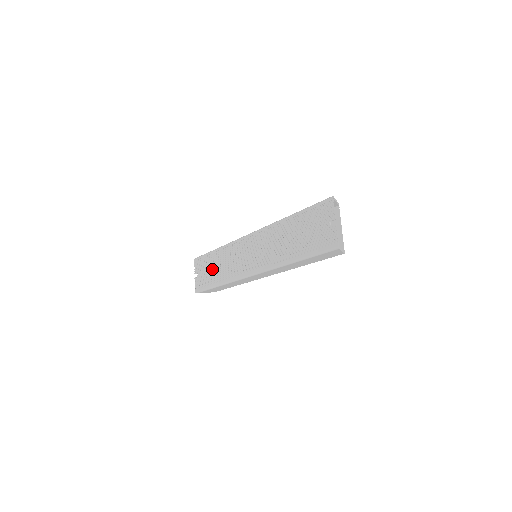
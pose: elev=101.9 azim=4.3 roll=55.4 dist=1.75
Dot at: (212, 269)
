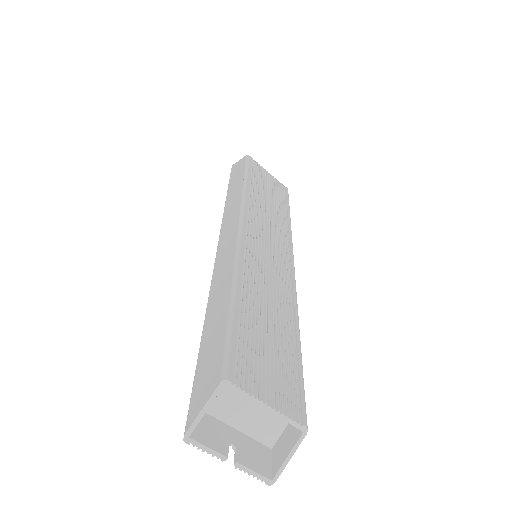
Dot at: occluded
